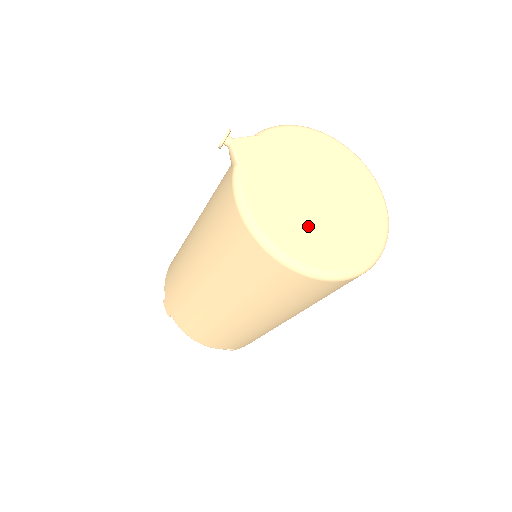
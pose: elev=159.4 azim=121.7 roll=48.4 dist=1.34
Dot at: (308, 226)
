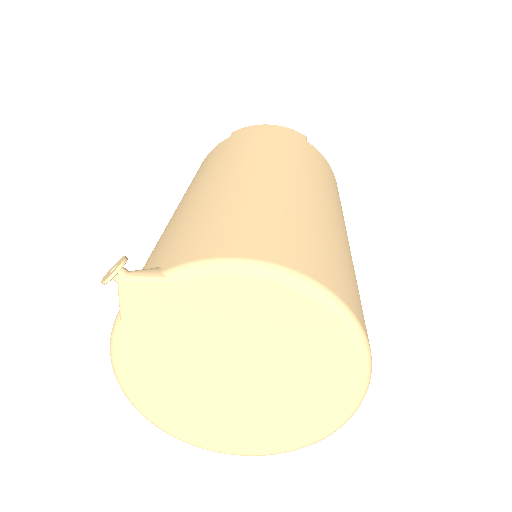
Dot at: (198, 405)
